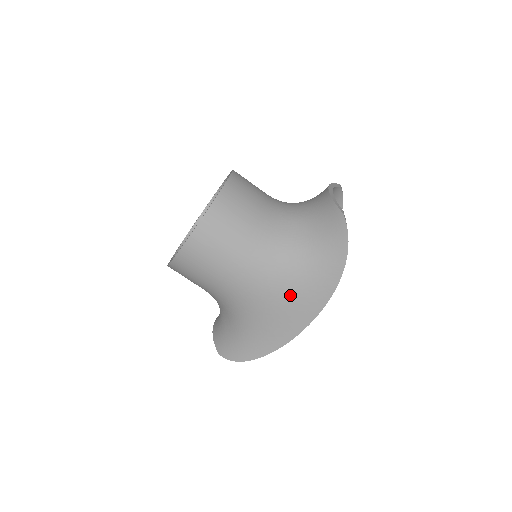
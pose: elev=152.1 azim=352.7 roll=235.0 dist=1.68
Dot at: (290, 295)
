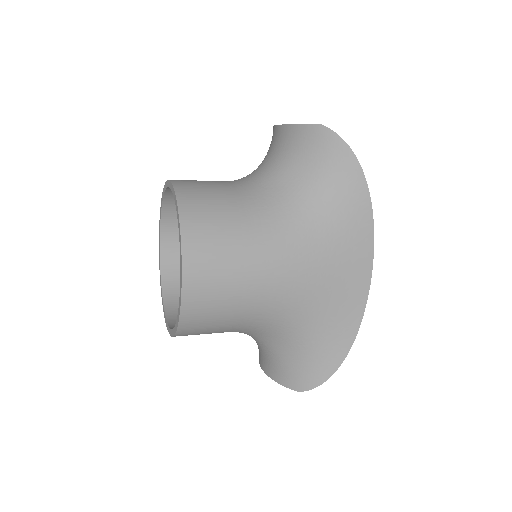
Dot at: (333, 253)
